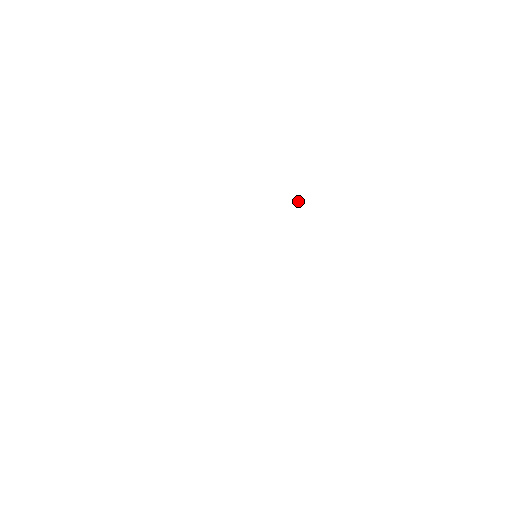
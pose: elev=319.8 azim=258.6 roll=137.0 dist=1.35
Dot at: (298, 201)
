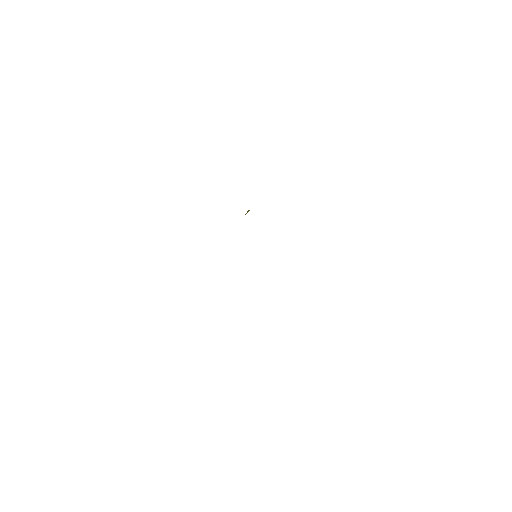
Dot at: (248, 211)
